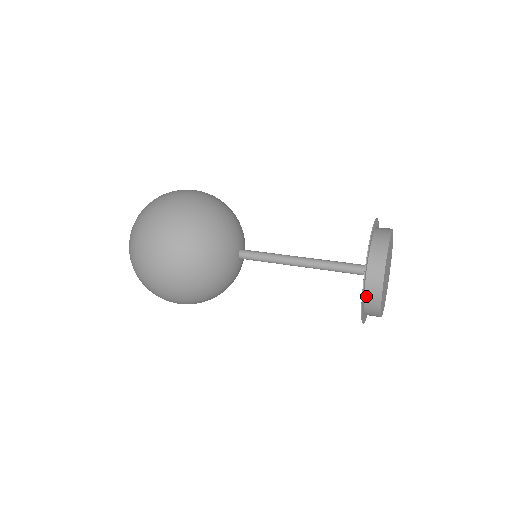
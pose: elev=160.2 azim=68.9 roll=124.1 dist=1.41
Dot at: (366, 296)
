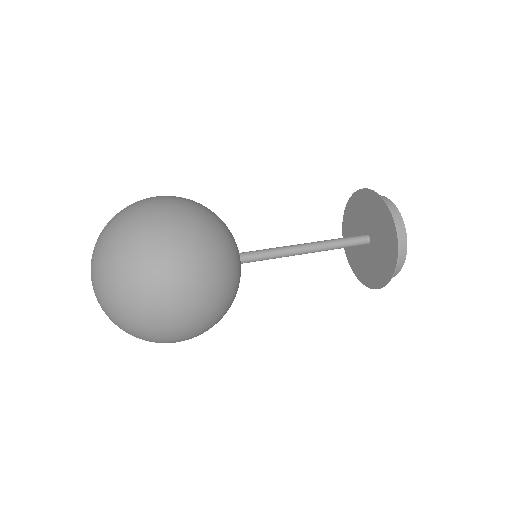
Dot at: (384, 278)
